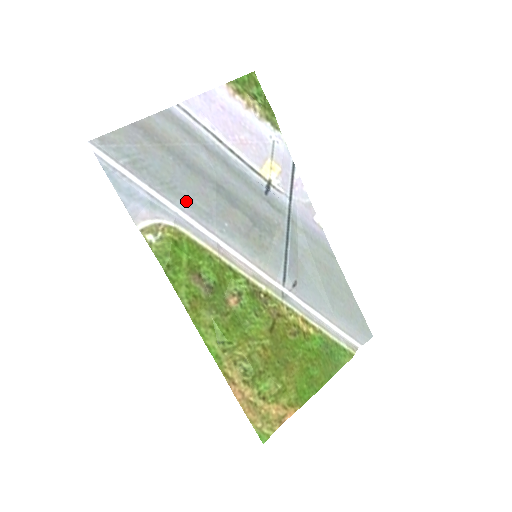
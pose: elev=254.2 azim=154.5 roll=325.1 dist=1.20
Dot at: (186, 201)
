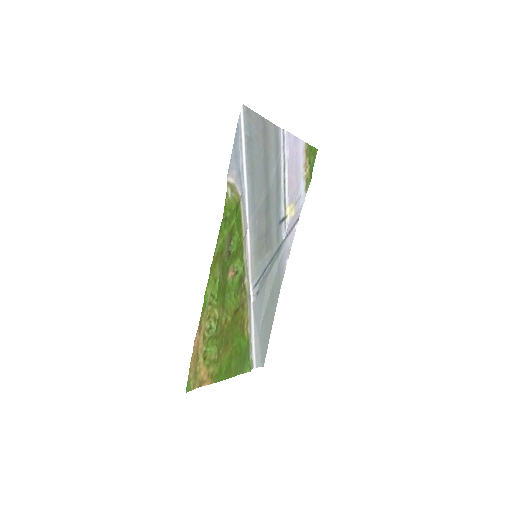
Dot at: (253, 188)
